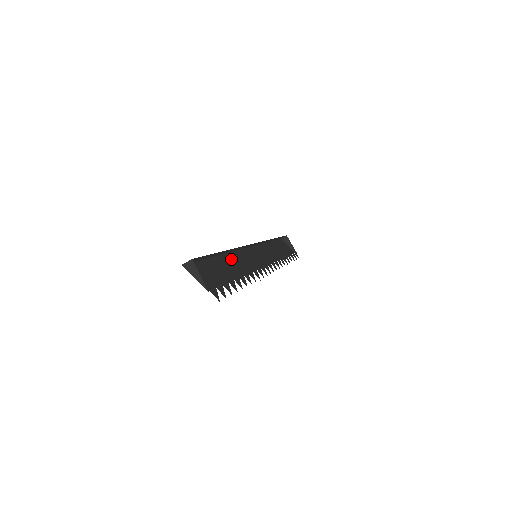
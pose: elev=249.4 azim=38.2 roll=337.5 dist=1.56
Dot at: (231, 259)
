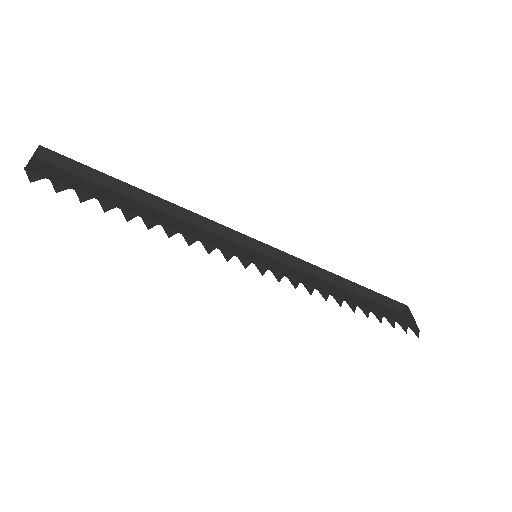
Dot at: (174, 220)
